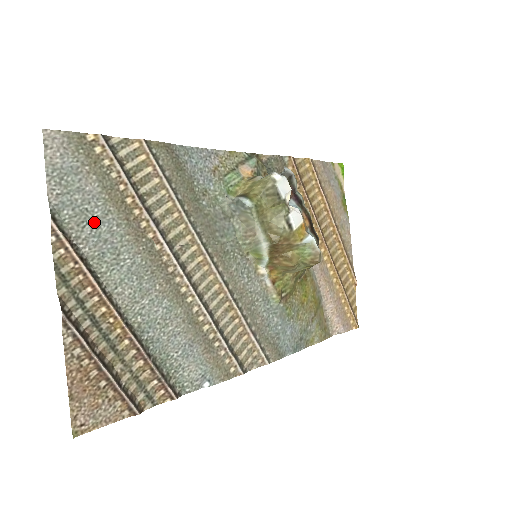
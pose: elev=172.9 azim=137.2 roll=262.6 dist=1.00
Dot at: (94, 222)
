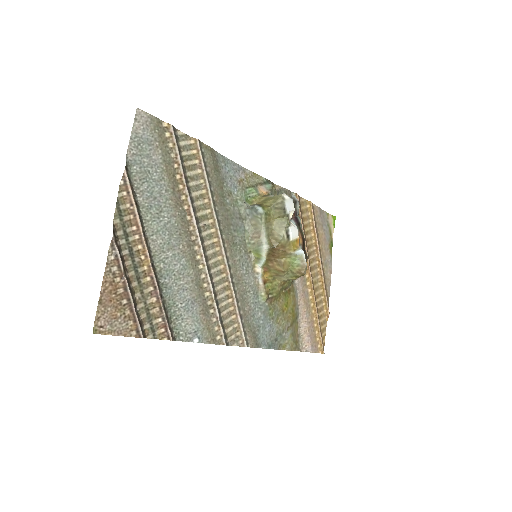
Dot at: (151, 182)
